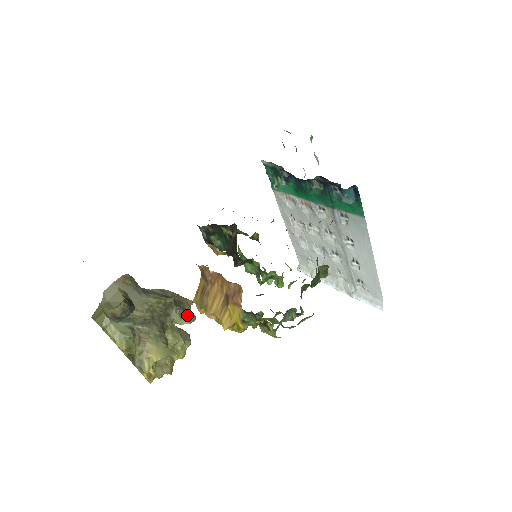
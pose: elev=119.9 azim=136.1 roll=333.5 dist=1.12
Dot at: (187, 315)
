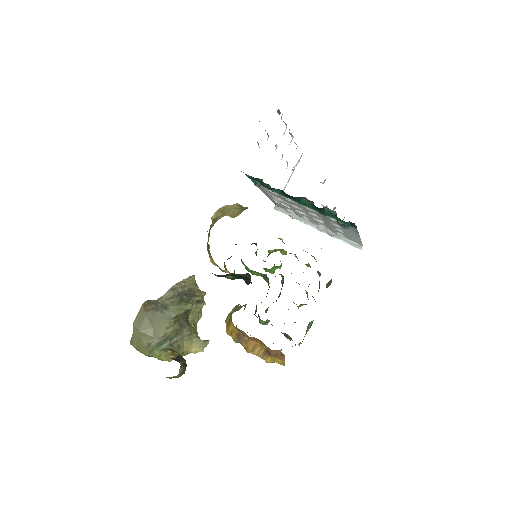
Dot at: (200, 298)
